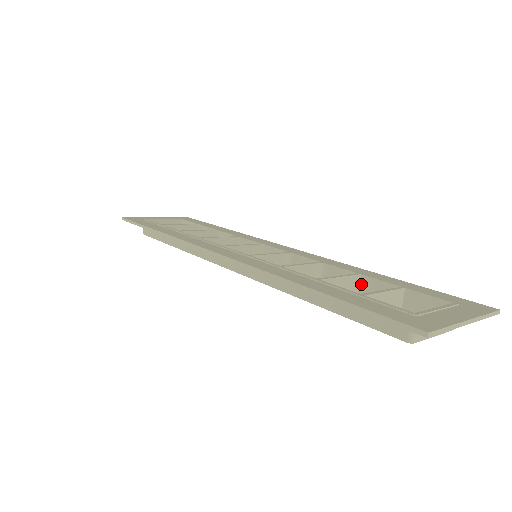
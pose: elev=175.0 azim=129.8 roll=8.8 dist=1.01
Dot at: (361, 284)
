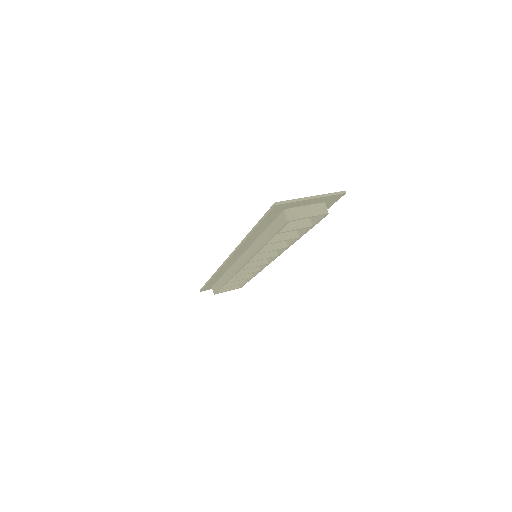
Dot at: occluded
